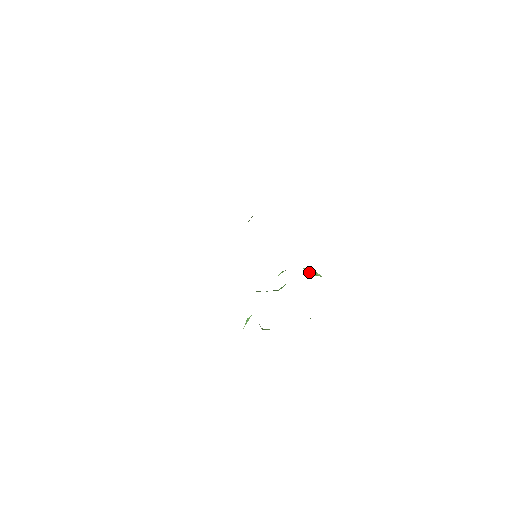
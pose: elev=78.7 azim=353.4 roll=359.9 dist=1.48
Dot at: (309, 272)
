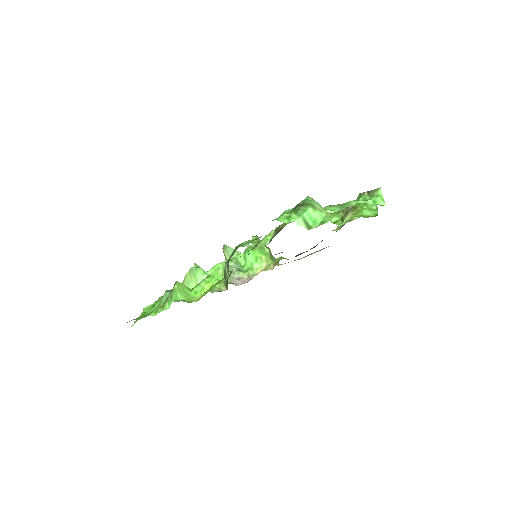
Dot at: (271, 257)
